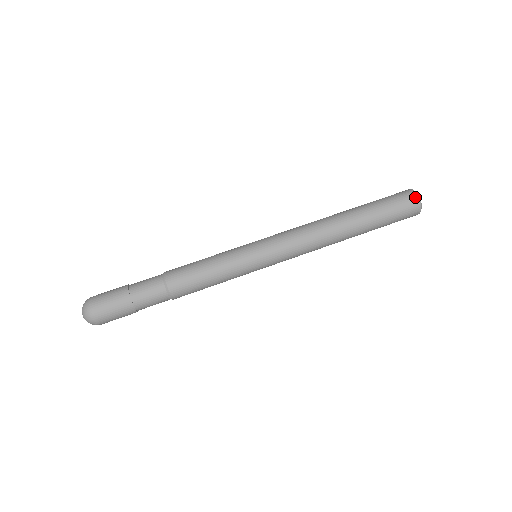
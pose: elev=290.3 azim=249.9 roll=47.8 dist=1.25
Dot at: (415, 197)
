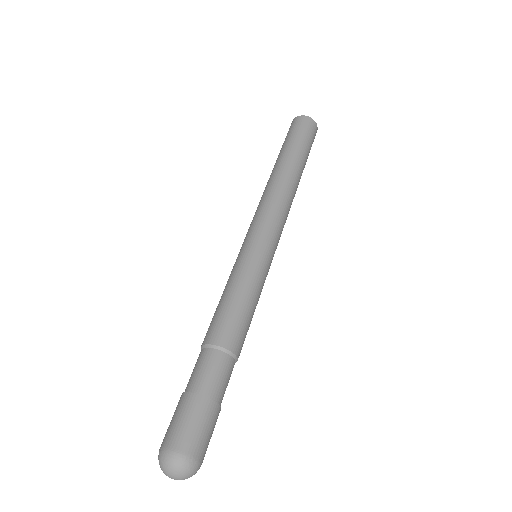
Dot at: (313, 122)
